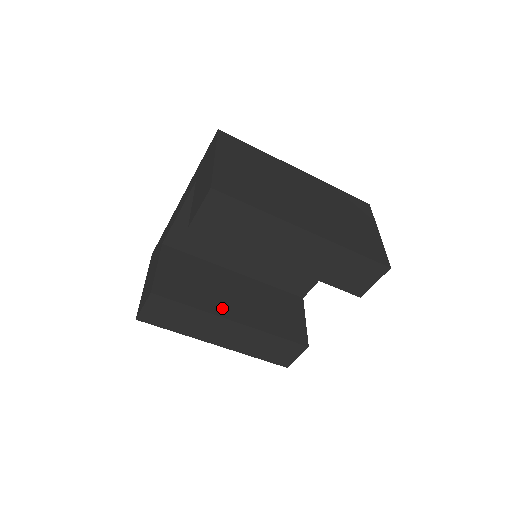
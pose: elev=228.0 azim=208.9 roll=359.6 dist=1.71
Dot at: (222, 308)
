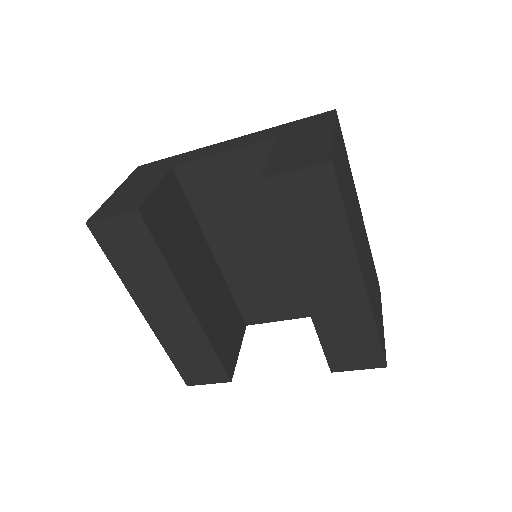
Dot at: (187, 283)
